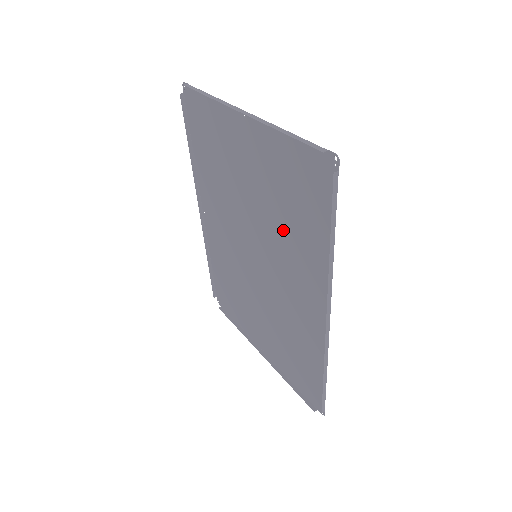
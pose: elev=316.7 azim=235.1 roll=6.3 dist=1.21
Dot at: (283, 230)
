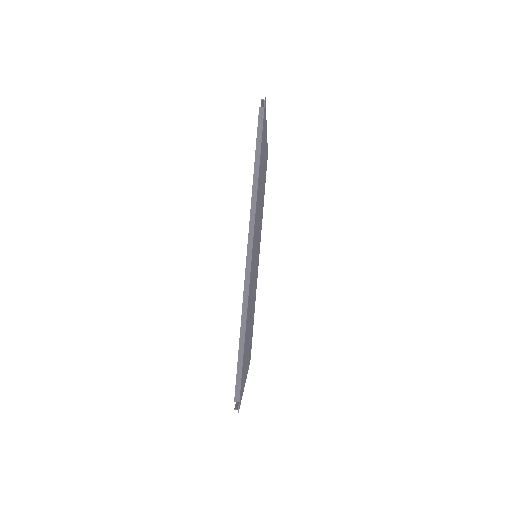
Dot at: (259, 202)
